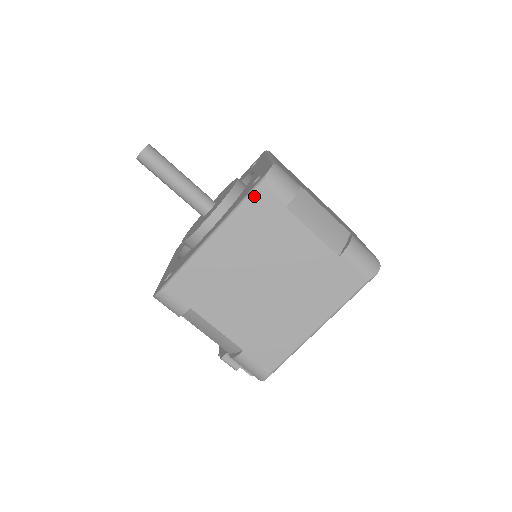
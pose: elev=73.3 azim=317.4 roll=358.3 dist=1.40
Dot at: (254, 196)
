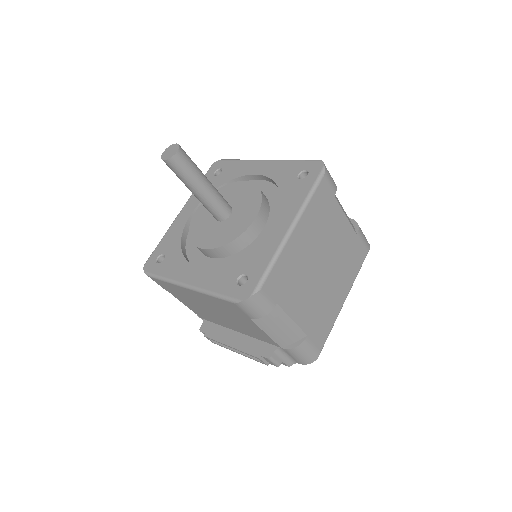
Dot at: (319, 187)
